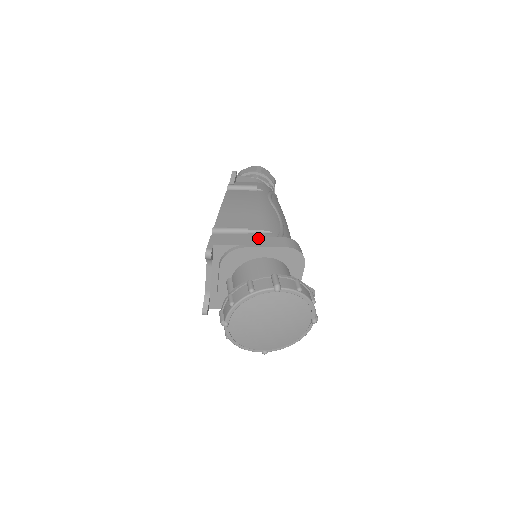
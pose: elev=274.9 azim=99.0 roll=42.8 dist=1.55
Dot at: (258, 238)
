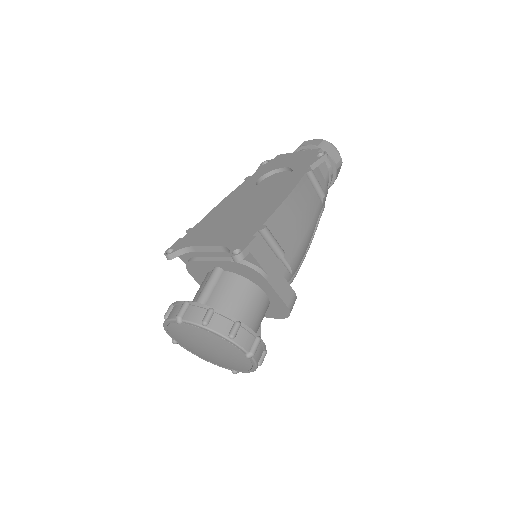
Dot at: (281, 276)
